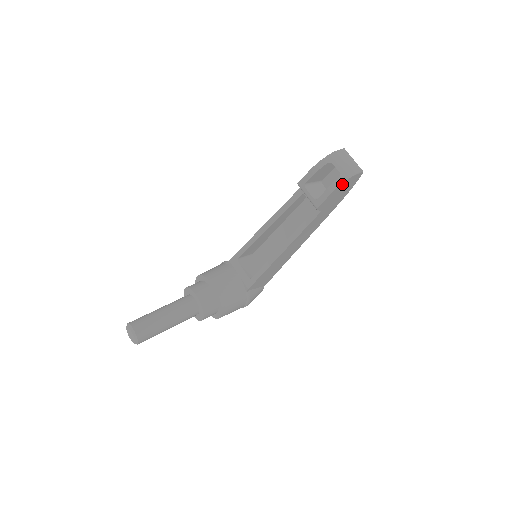
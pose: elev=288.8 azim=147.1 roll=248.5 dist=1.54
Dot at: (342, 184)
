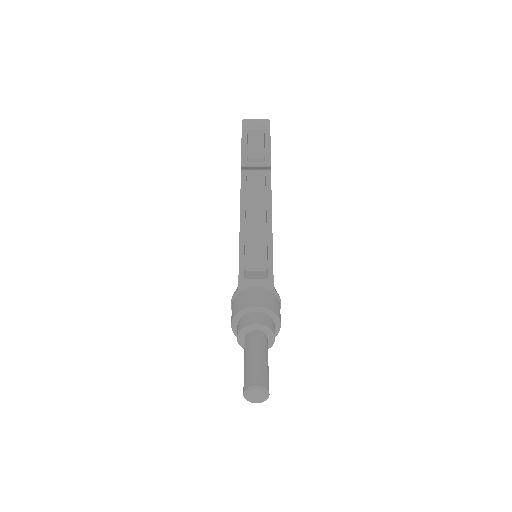
Dot at: occluded
